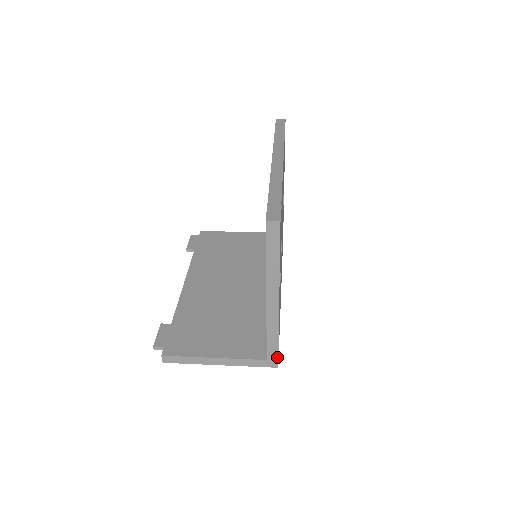
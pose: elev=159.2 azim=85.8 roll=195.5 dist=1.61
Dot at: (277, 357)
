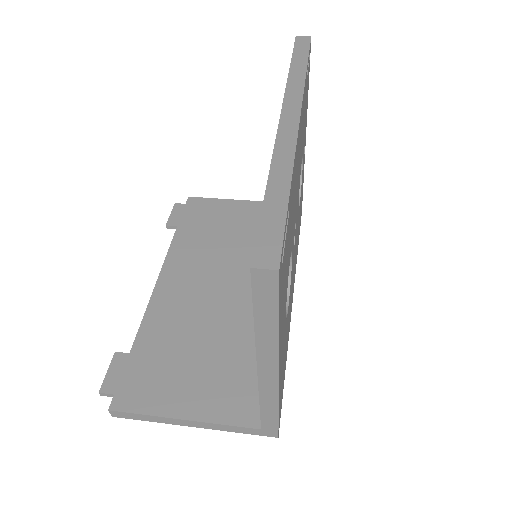
Dot at: (276, 428)
